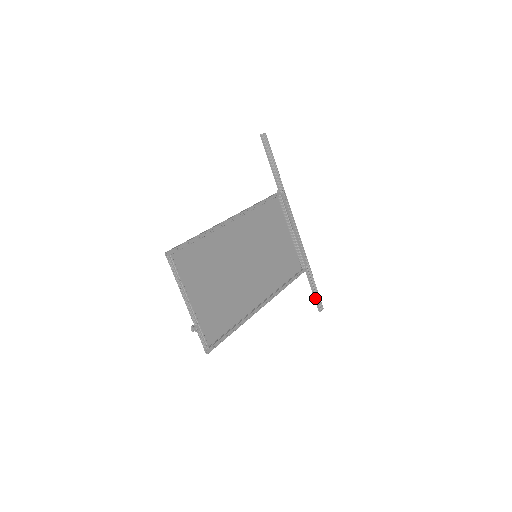
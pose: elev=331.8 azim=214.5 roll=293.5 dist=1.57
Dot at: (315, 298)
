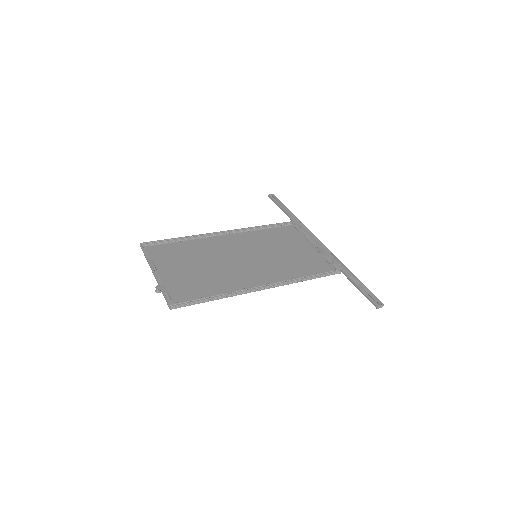
Dot at: (365, 295)
